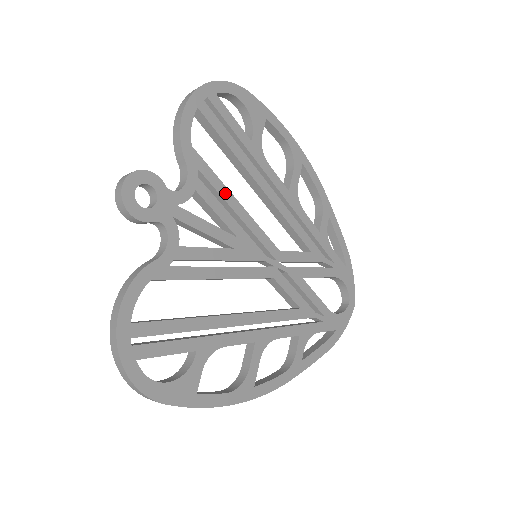
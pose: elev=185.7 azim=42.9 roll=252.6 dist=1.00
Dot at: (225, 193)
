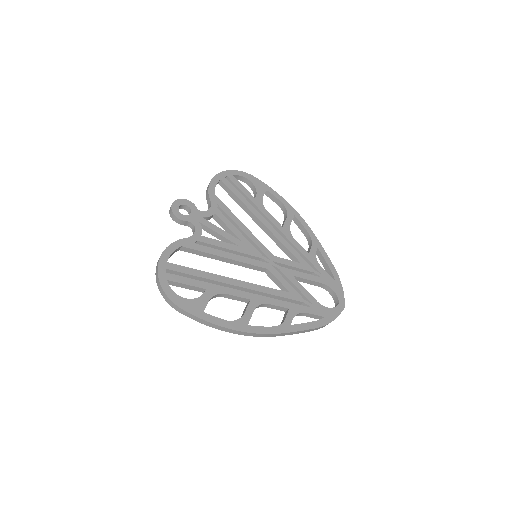
Dot at: (234, 218)
